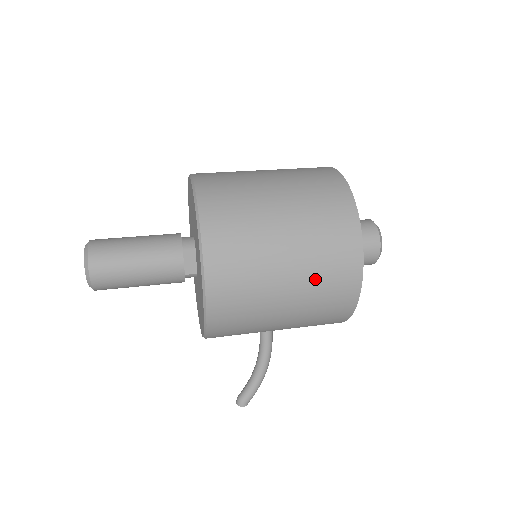
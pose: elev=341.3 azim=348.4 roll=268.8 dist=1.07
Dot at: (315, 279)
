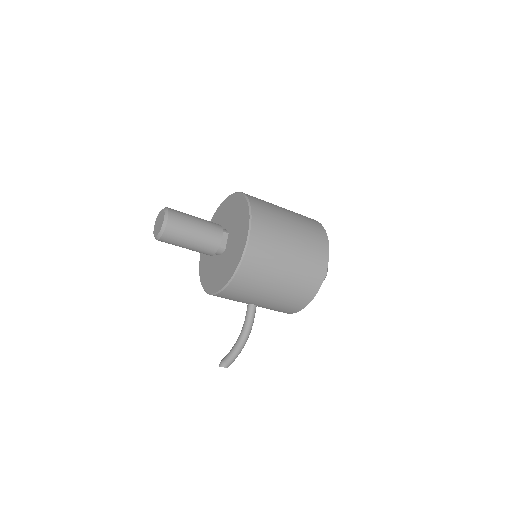
Dot at: (305, 256)
